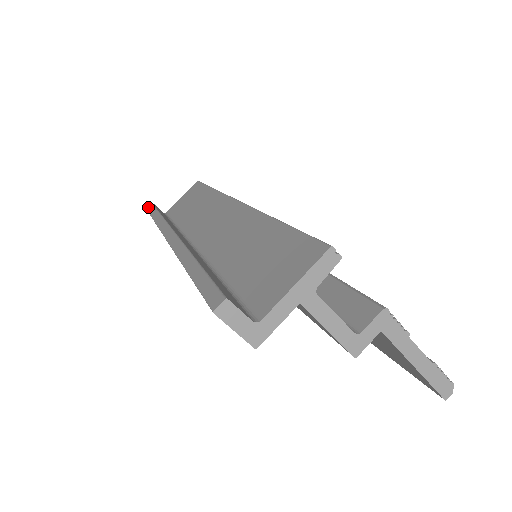
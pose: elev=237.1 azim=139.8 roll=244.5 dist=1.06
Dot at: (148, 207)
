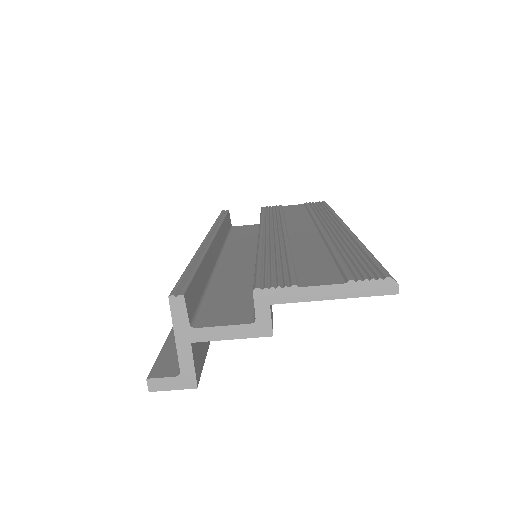
Dot at: occluded
